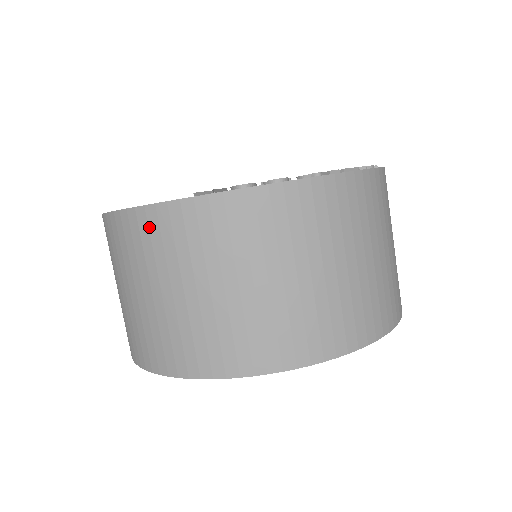
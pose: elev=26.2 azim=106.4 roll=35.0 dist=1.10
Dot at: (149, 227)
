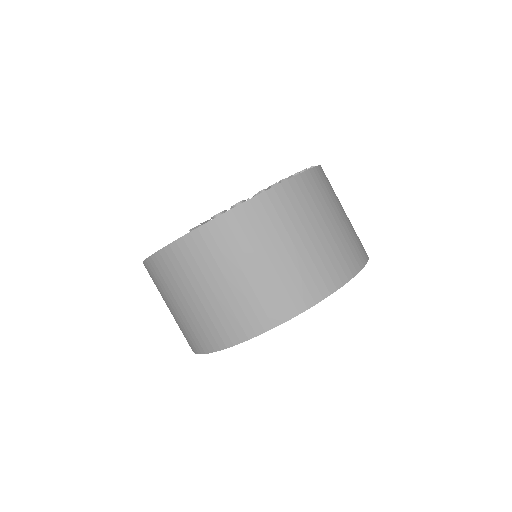
Dot at: (171, 260)
